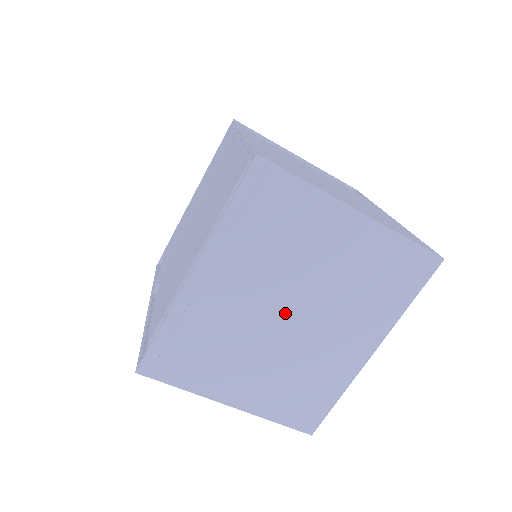
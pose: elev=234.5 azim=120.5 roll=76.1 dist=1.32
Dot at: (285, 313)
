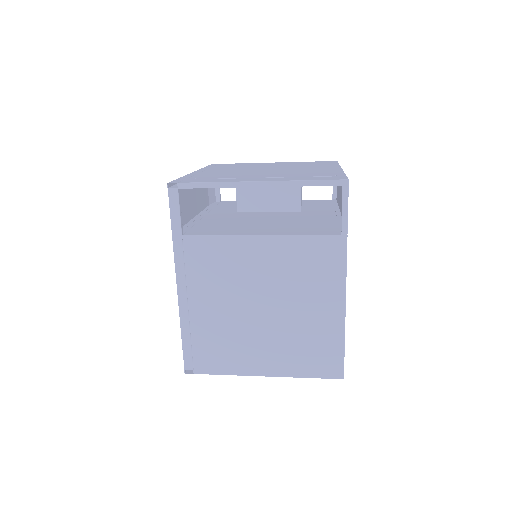
Dot at: occluded
